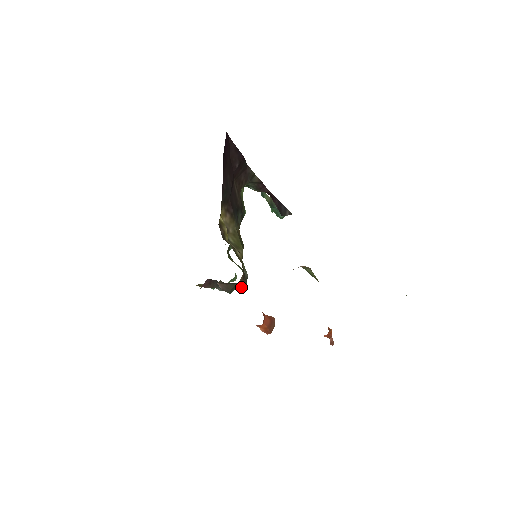
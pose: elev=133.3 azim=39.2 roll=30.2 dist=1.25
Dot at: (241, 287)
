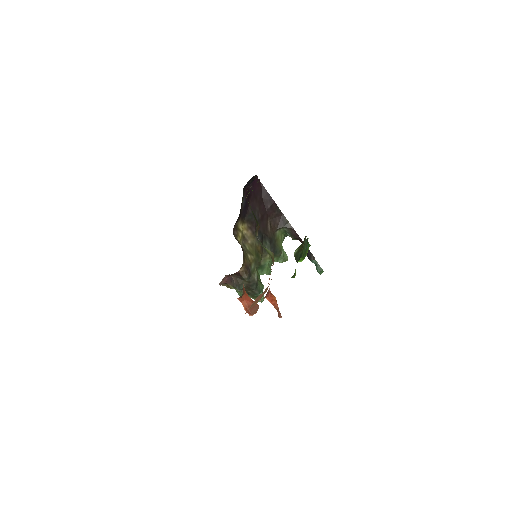
Dot at: (255, 294)
